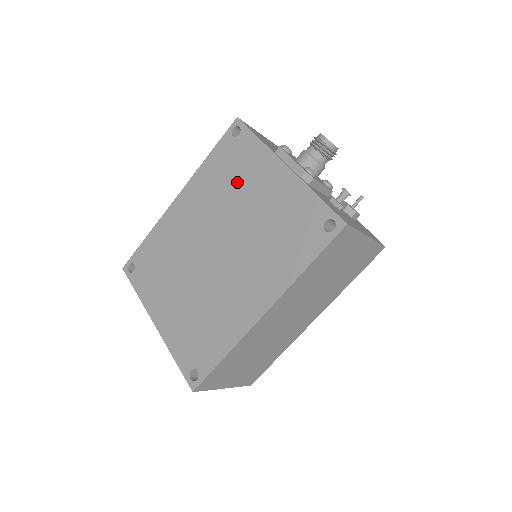
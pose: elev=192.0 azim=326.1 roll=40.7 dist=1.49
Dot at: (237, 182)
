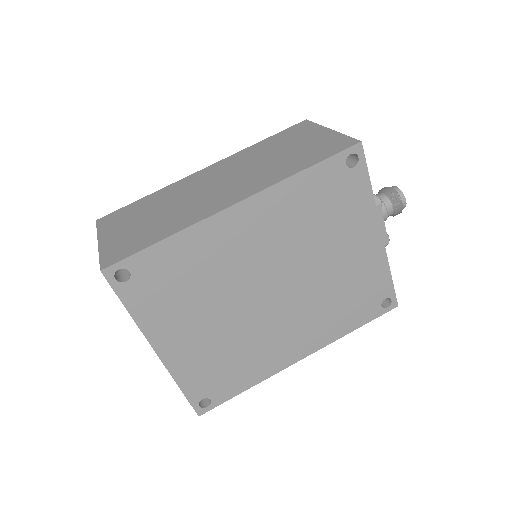
Dot at: (328, 226)
